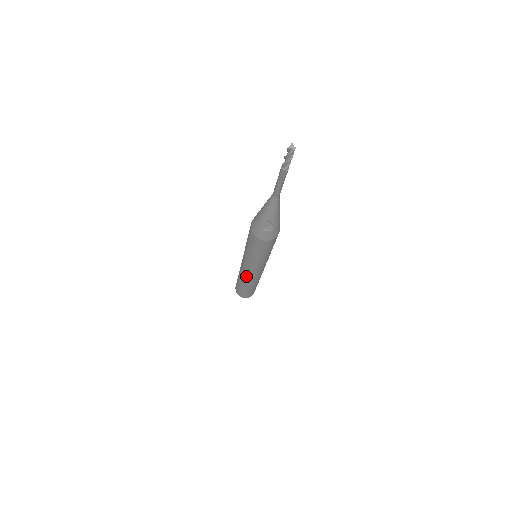
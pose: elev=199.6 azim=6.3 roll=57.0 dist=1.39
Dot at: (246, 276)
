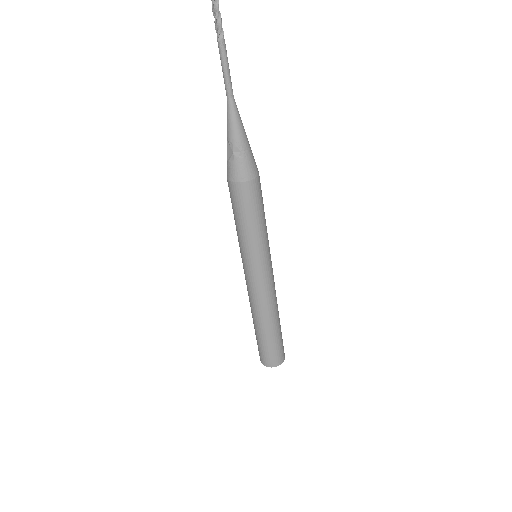
Dot at: (248, 292)
